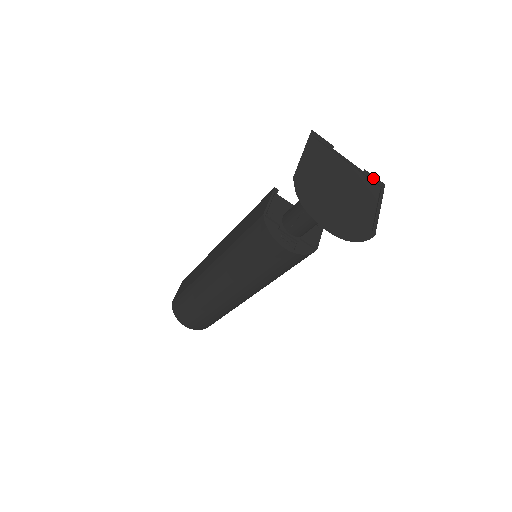
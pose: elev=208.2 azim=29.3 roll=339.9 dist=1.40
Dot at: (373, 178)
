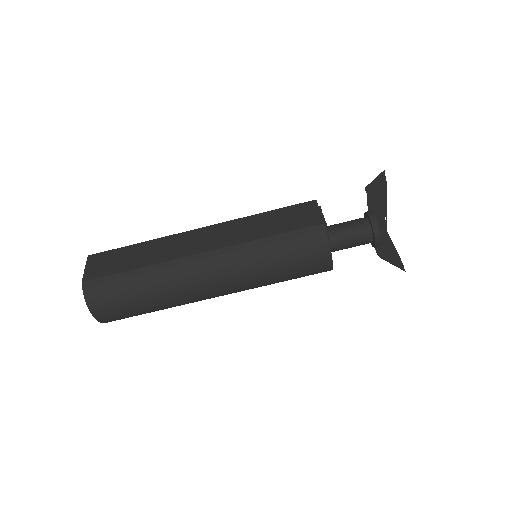
Dot at: (386, 223)
